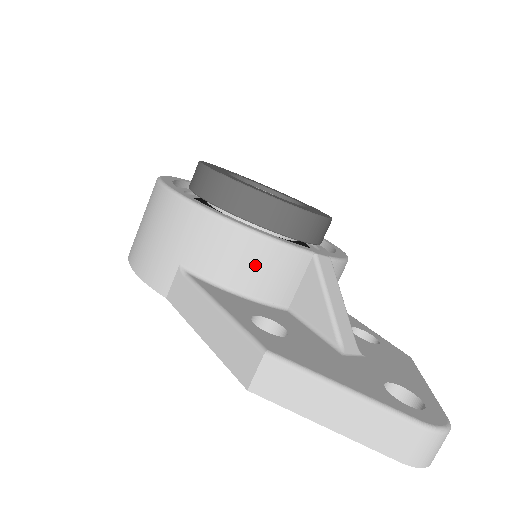
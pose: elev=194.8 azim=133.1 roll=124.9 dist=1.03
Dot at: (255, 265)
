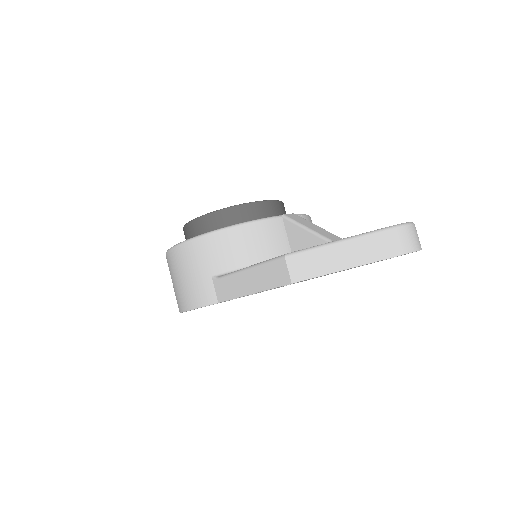
Dot at: (253, 242)
